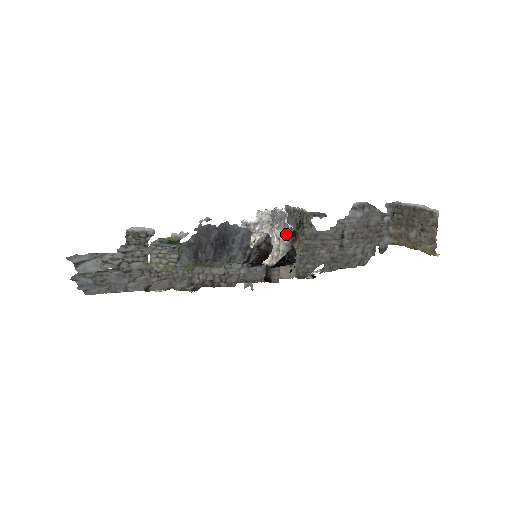
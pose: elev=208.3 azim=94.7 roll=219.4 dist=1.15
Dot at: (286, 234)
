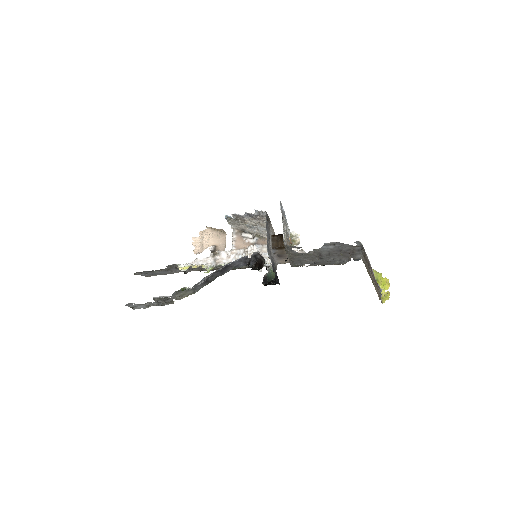
Dot at: (272, 259)
